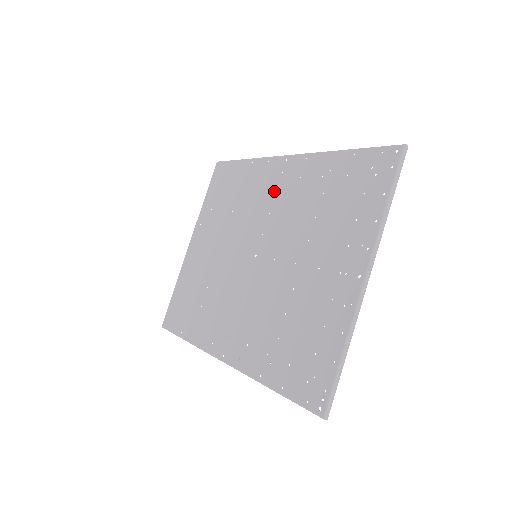
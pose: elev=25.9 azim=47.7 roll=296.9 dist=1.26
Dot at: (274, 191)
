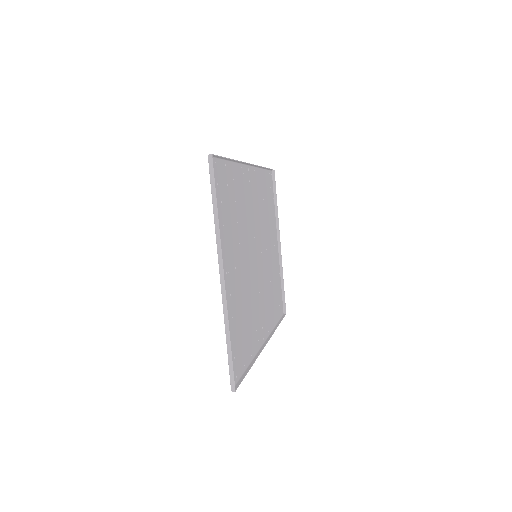
Dot at: (251, 199)
